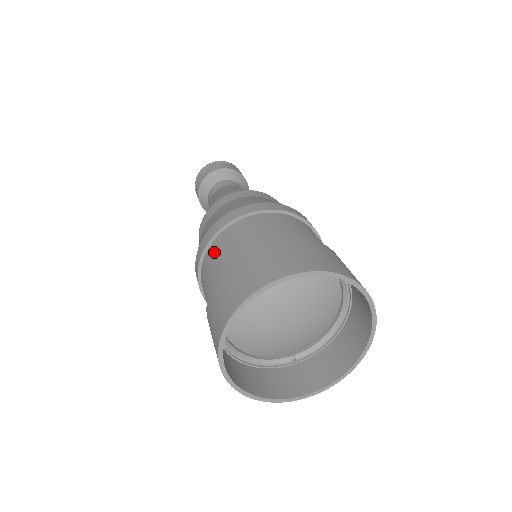
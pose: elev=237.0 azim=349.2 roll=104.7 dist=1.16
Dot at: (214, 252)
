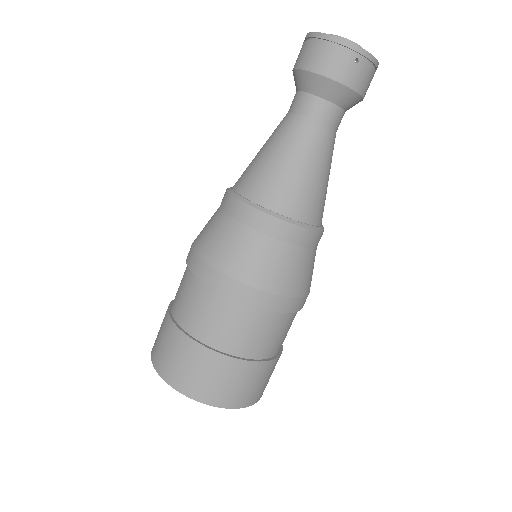
Dot at: (183, 275)
